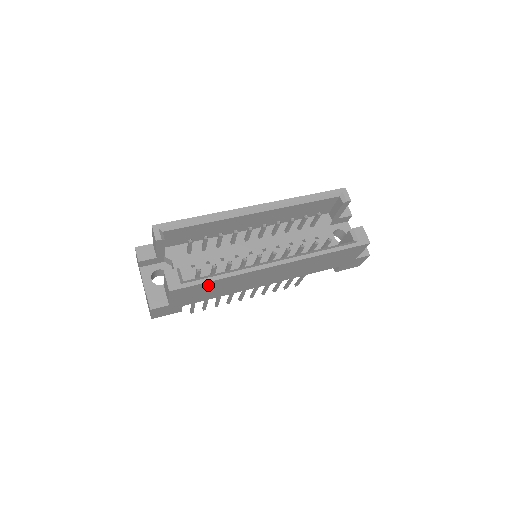
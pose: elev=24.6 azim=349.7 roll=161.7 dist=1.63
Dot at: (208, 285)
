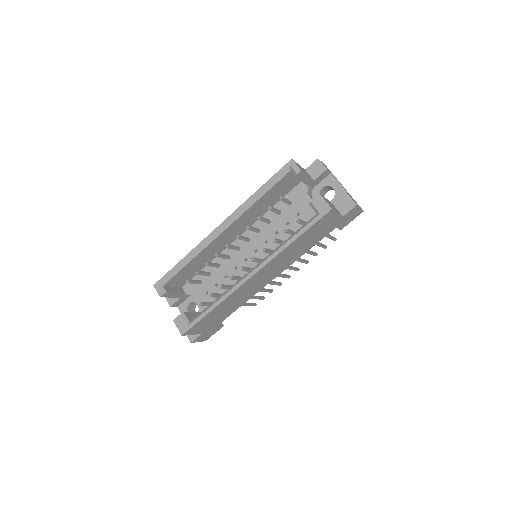
Dot at: (210, 315)
